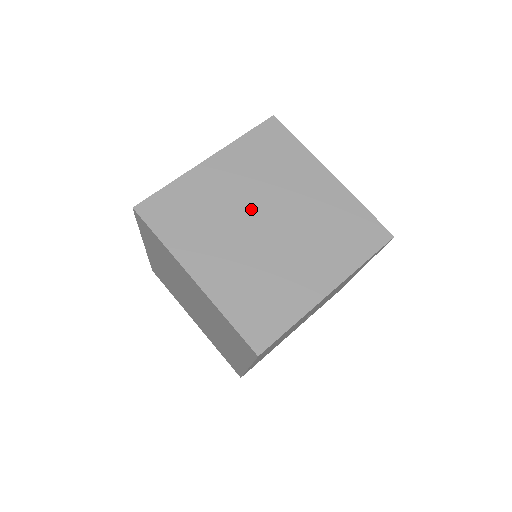
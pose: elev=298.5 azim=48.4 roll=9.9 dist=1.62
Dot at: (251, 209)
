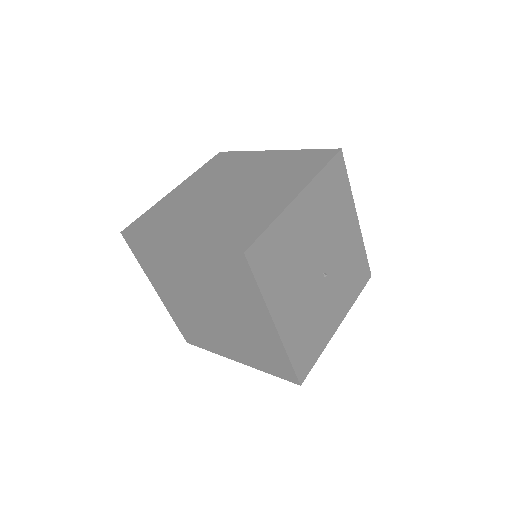
Dot at: (215, 191)
